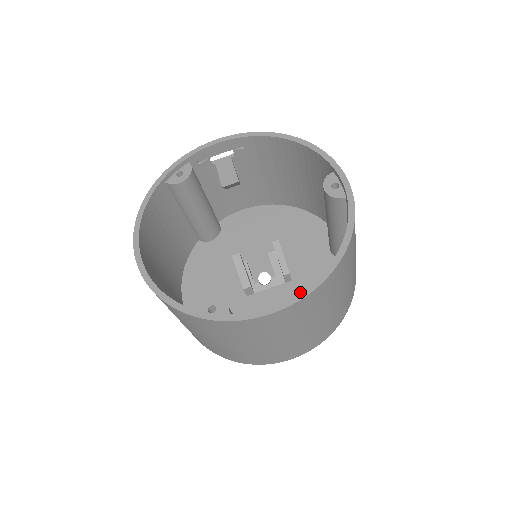
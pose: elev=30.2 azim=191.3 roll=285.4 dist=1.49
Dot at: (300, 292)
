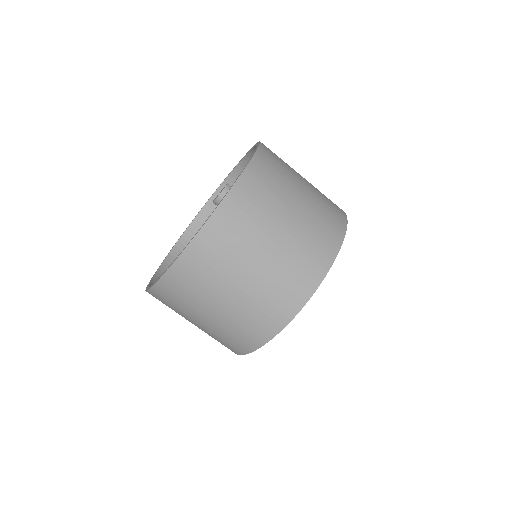
Dot at: occluded
